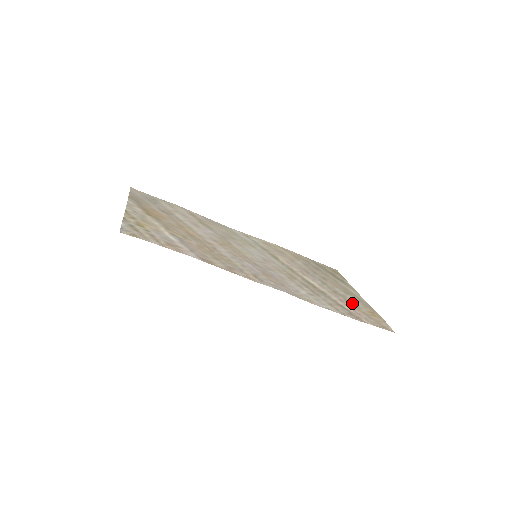
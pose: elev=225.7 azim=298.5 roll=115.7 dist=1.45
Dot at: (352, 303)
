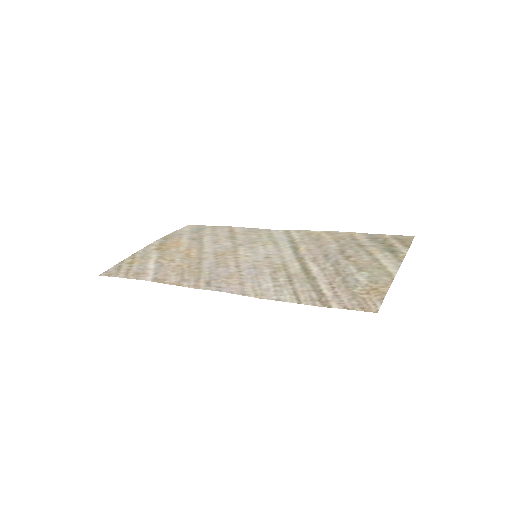
Dot at: (349, 283)
